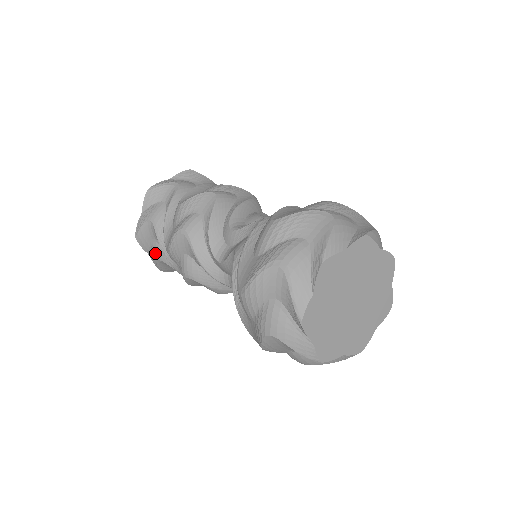
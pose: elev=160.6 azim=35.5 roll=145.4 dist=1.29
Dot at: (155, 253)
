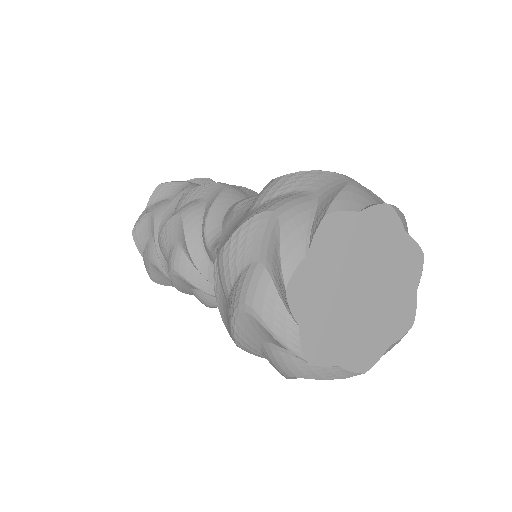
Dot at: occluded
